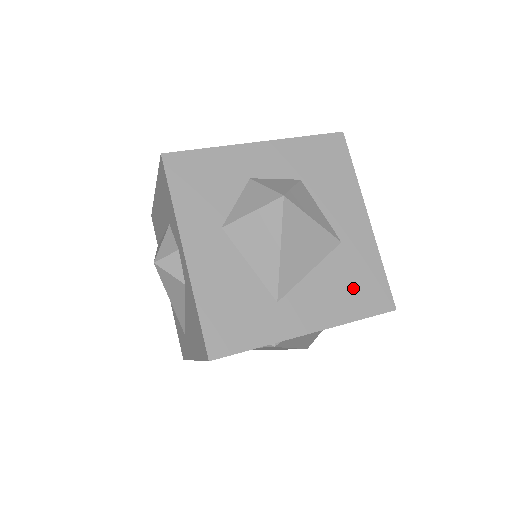
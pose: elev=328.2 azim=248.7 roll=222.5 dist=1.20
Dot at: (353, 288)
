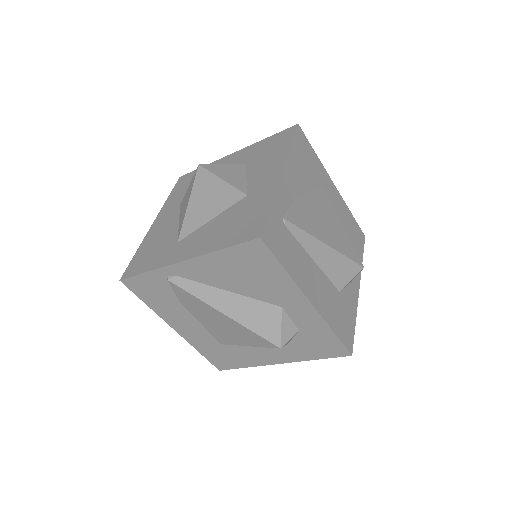
Dot at: (234, 226)
